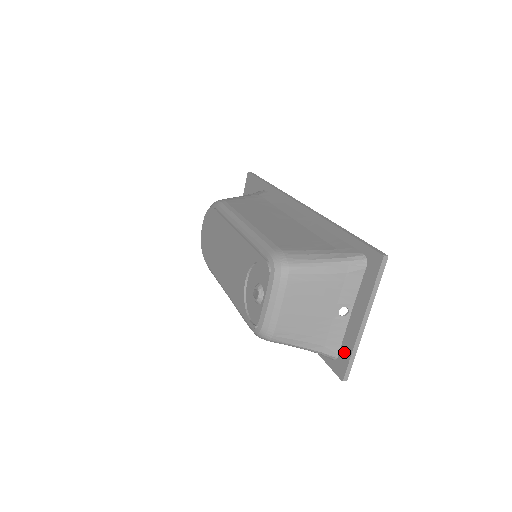
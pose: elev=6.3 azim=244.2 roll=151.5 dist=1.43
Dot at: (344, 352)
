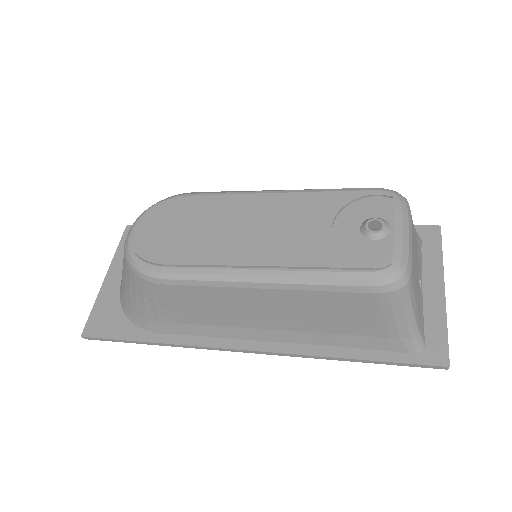
Dot at: (434, 332)
